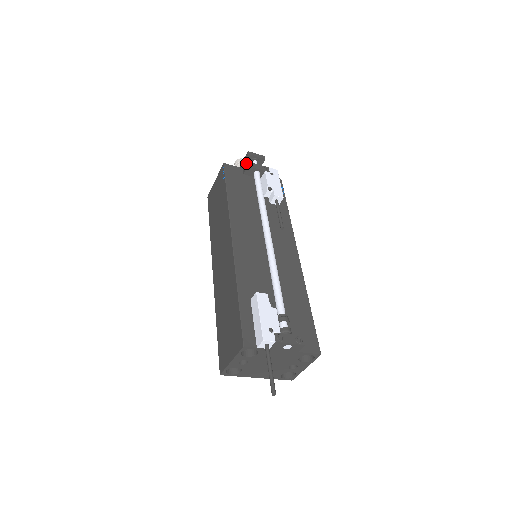
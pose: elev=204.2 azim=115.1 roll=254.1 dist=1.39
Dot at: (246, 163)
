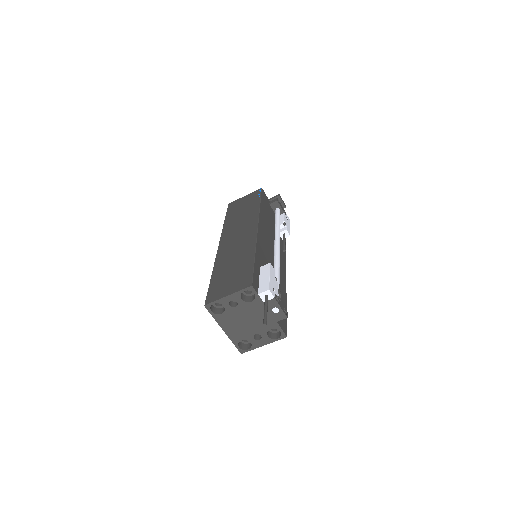
Dot at: (276, 198)
